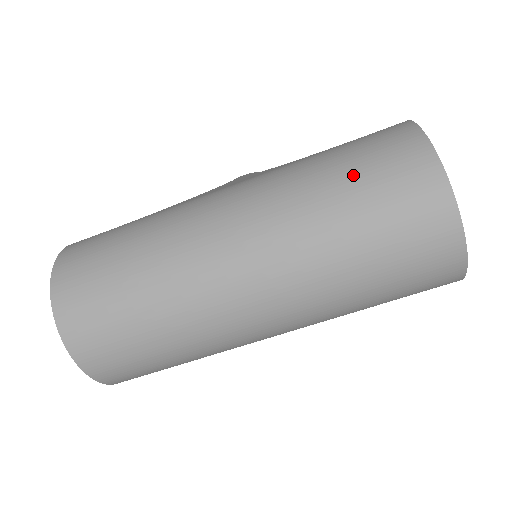
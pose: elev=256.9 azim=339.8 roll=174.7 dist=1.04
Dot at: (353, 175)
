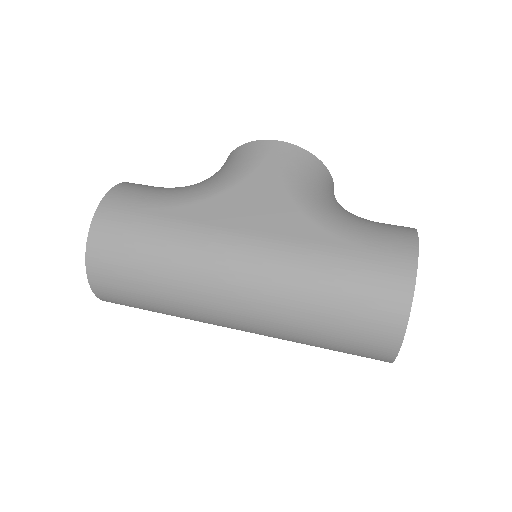
Dot at: (342, 305)
